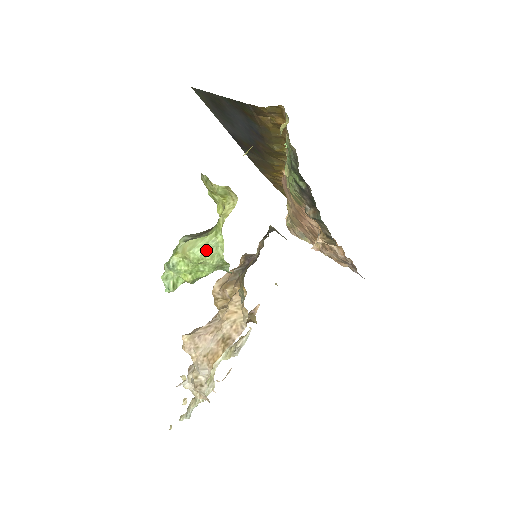
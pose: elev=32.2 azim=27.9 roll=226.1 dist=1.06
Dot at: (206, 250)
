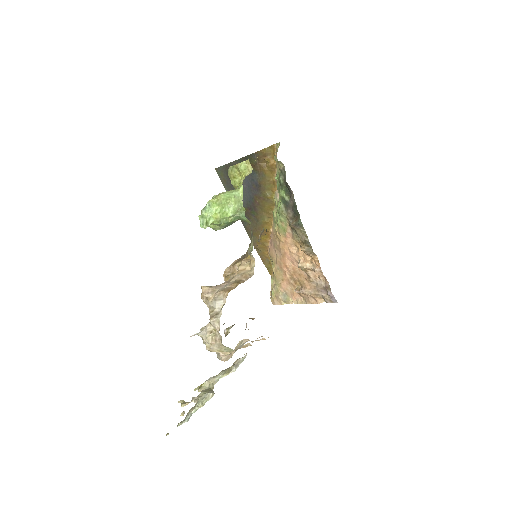
Dot at: (232, 195)
